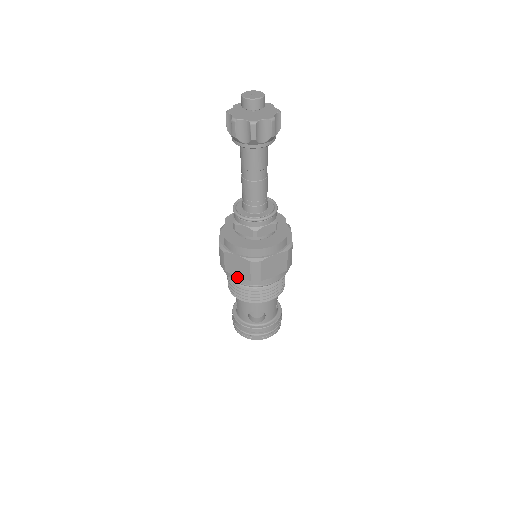
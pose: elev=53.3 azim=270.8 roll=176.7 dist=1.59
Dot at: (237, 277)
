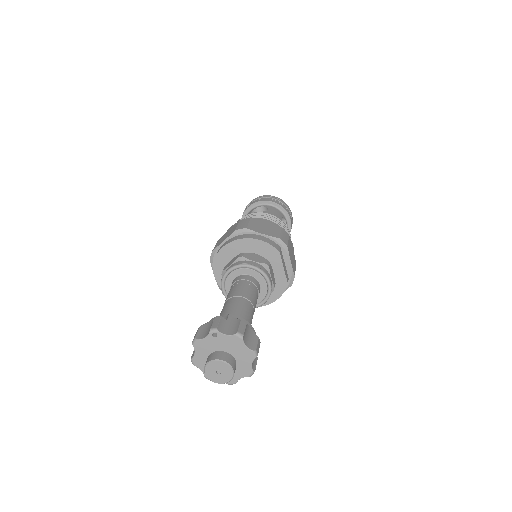
Dot at: occluded
